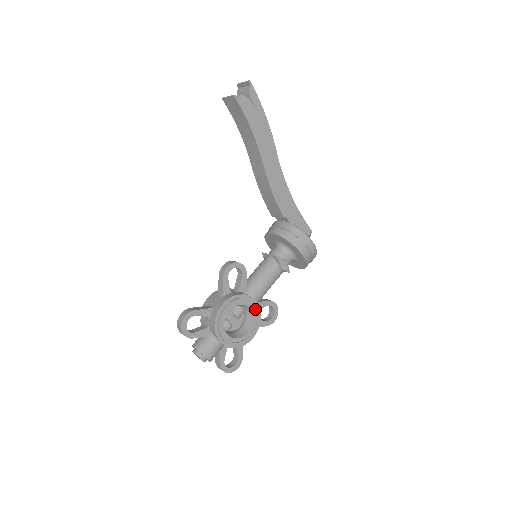
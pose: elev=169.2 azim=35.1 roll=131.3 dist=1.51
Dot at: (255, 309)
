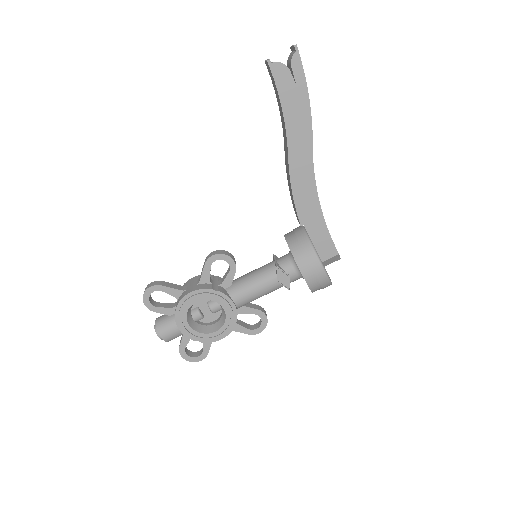
Dot at: (230, 312)
